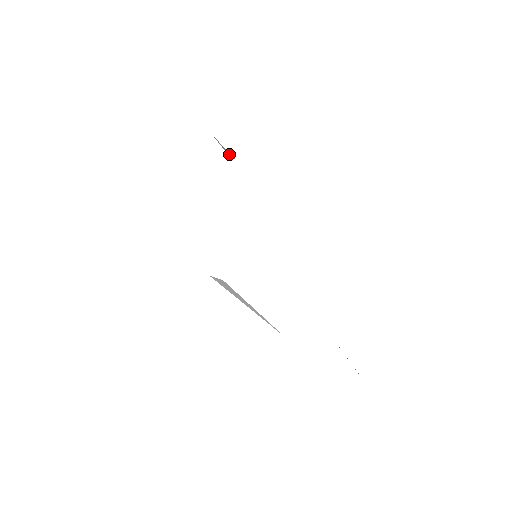
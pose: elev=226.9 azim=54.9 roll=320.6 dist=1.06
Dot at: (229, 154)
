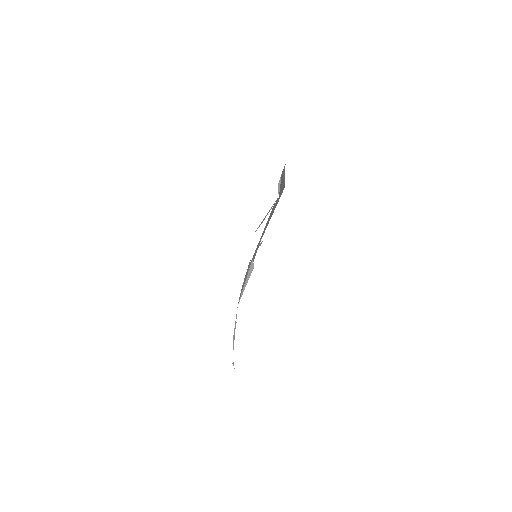
Dot at: (279, 188)
